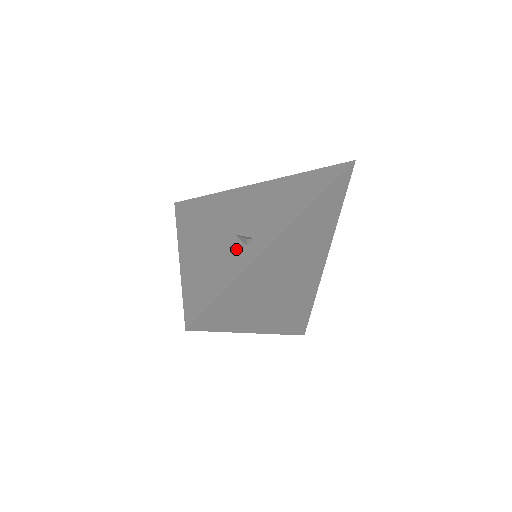
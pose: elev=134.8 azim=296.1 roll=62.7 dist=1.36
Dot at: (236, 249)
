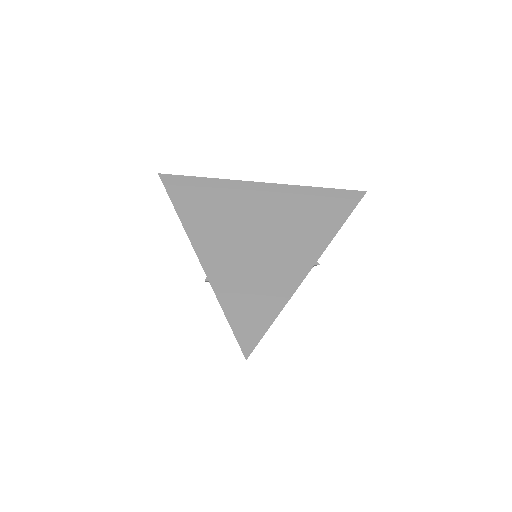
Dot at: occluded
